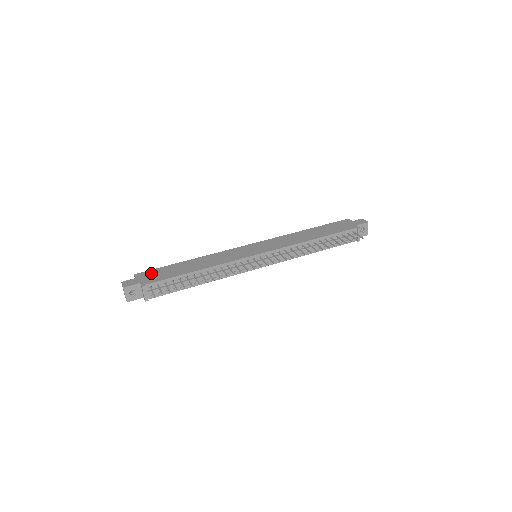
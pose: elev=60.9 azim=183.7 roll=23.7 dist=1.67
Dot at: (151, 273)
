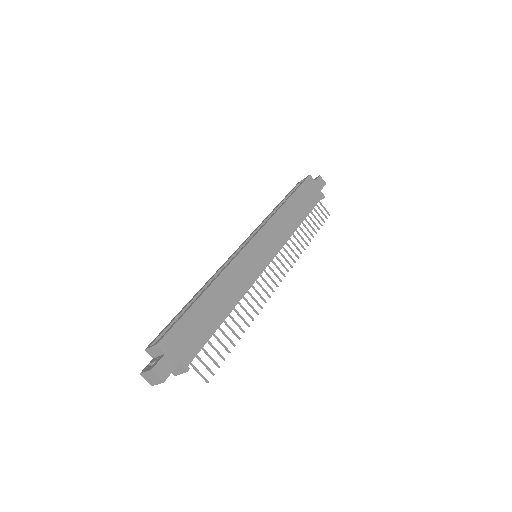
Dot at: (179, 336)
